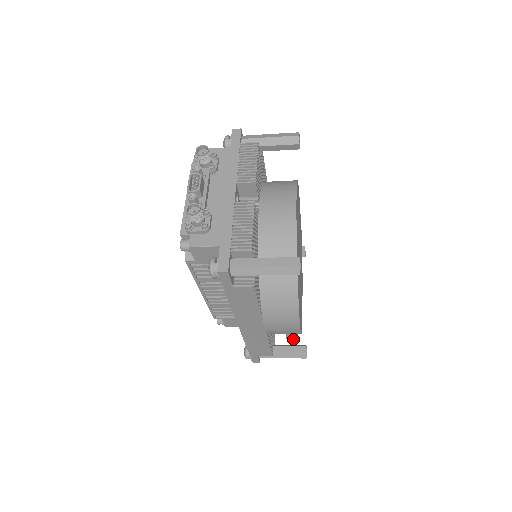
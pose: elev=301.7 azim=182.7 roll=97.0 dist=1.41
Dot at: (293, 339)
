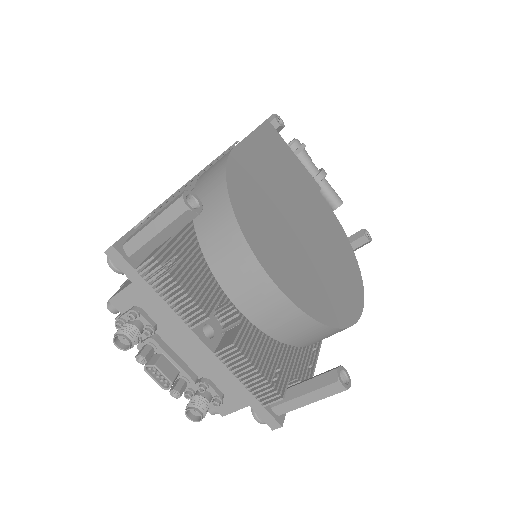
Dot at: occluded
